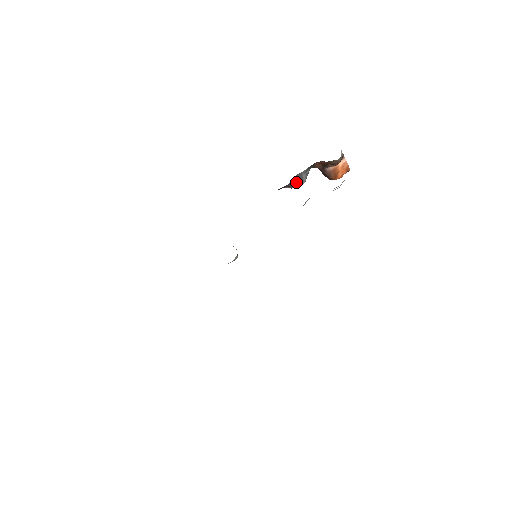
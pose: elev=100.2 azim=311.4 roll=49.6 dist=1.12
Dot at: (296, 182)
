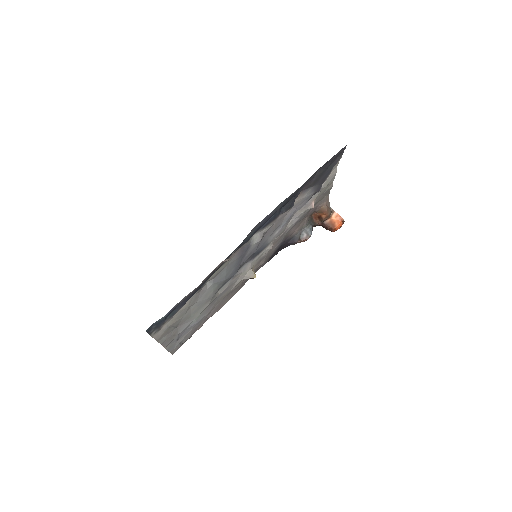
Dot at: (304, 236)
